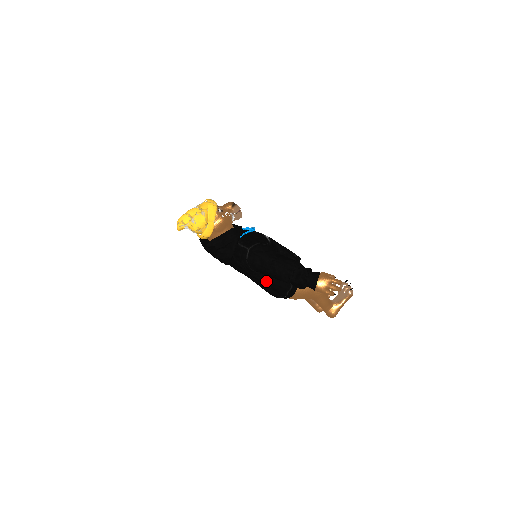
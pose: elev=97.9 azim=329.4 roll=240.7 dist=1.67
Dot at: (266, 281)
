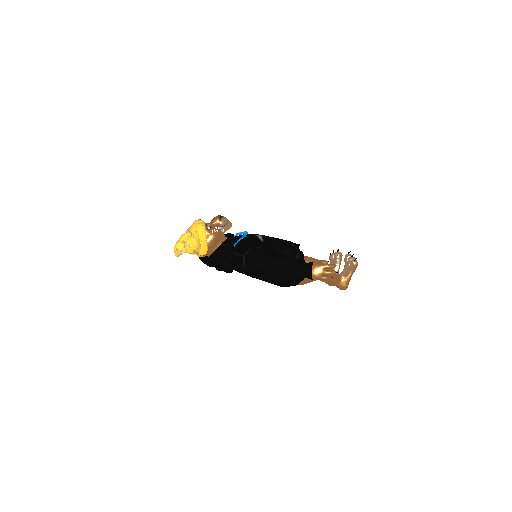
Dot at: (270, 278)
